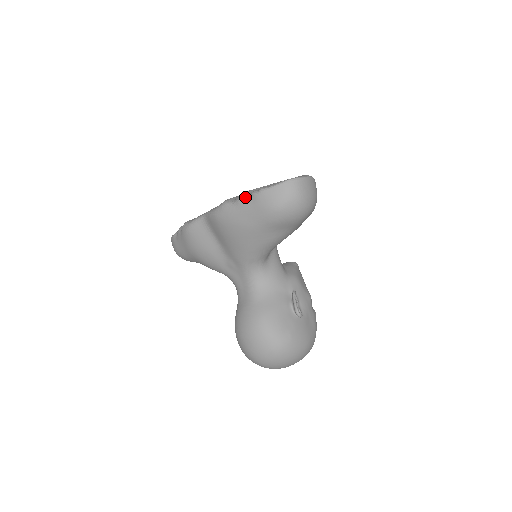
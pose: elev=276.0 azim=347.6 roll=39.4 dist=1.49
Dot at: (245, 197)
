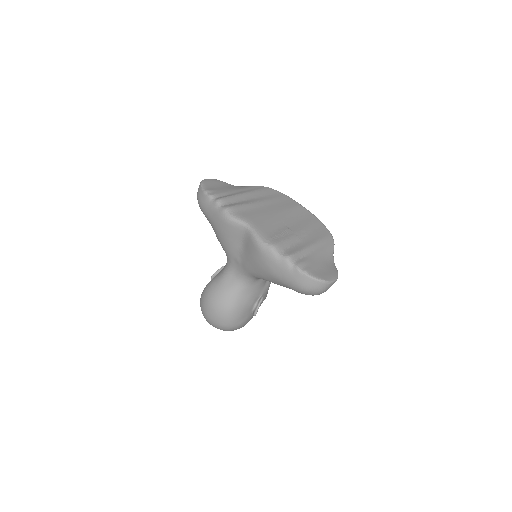
Dot at: (290, 263)
